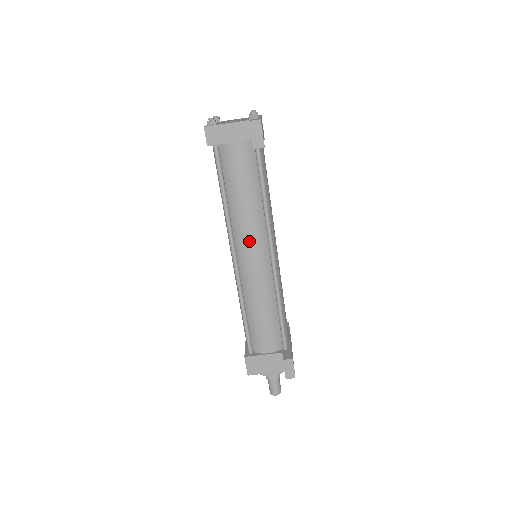
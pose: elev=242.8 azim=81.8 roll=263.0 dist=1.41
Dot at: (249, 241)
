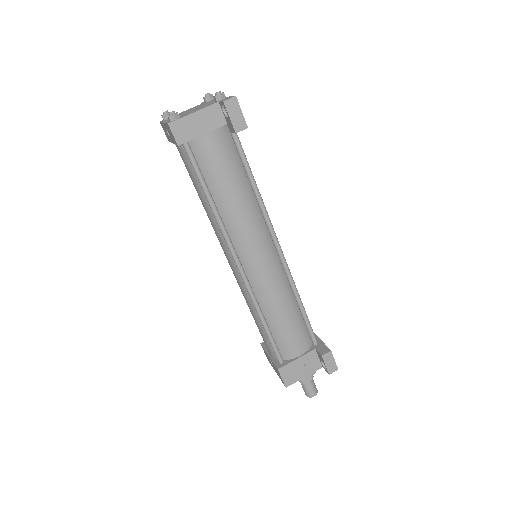
Dot at: (251, 241)
